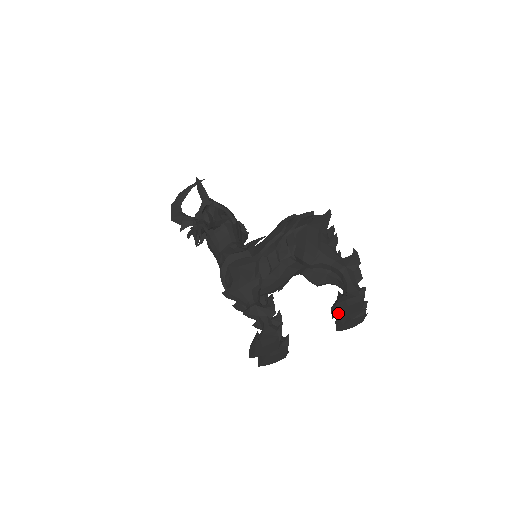
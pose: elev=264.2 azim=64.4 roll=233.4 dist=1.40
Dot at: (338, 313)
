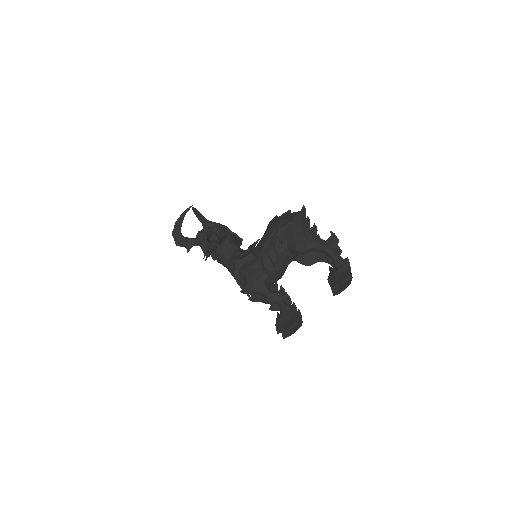
Dot at: (334, 282)
